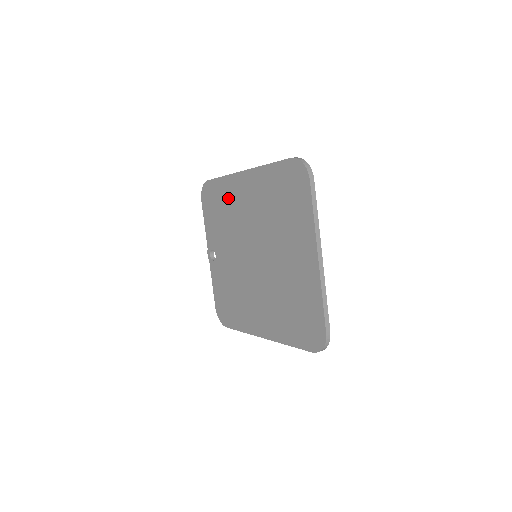
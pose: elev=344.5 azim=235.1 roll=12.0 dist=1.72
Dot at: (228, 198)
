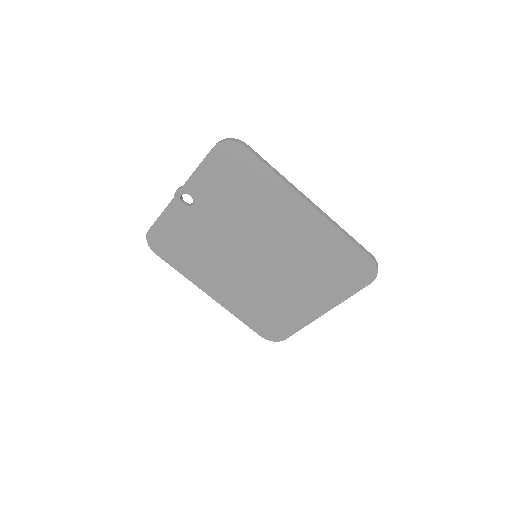
Dot at: (265, 195)
